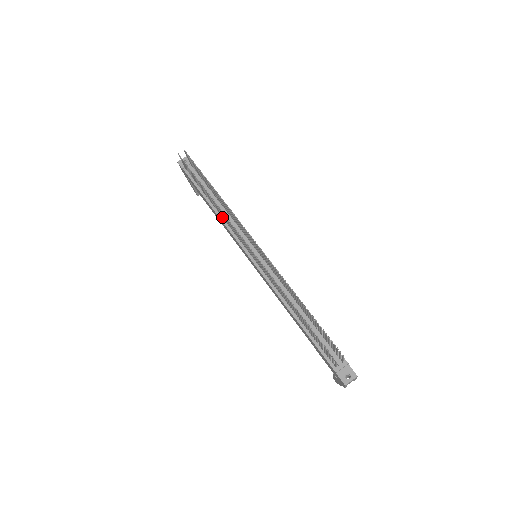
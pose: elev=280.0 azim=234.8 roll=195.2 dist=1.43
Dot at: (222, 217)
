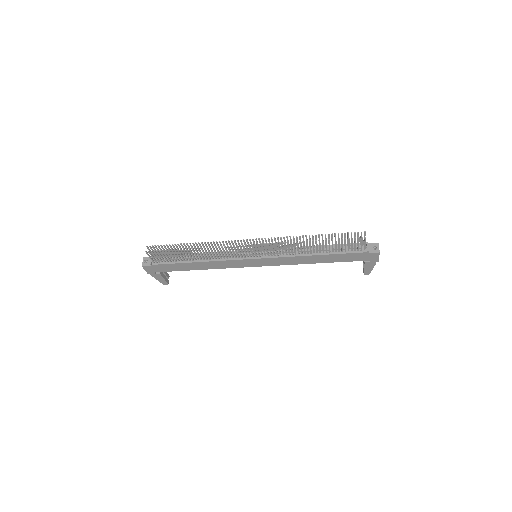
Dot at: (211, 259)
